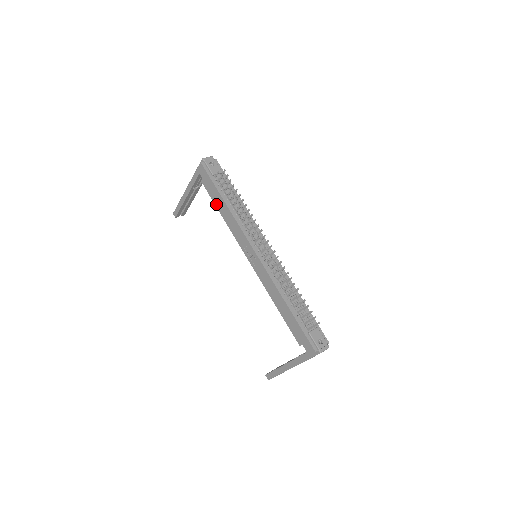
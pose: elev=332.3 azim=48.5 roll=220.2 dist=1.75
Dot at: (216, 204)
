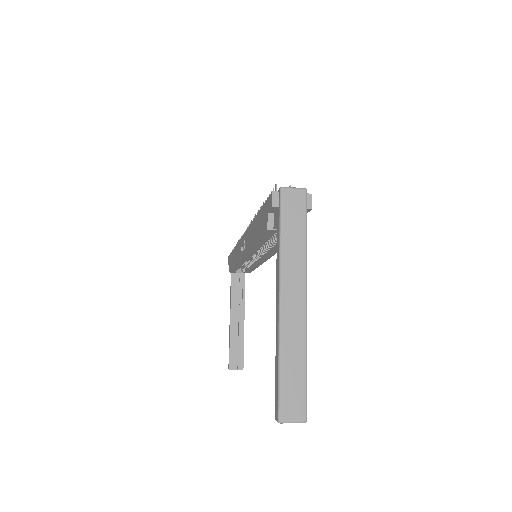
Dot at: (232, 266)
